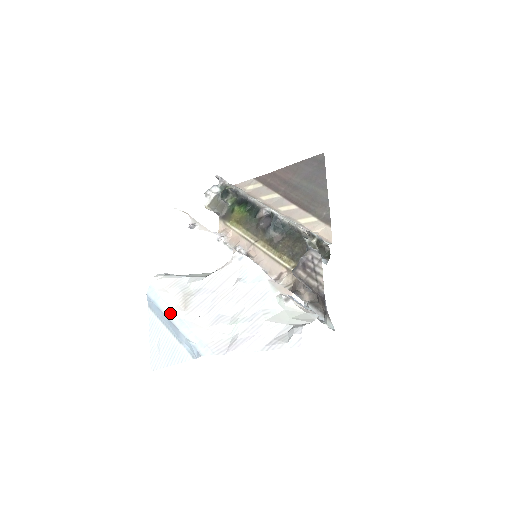
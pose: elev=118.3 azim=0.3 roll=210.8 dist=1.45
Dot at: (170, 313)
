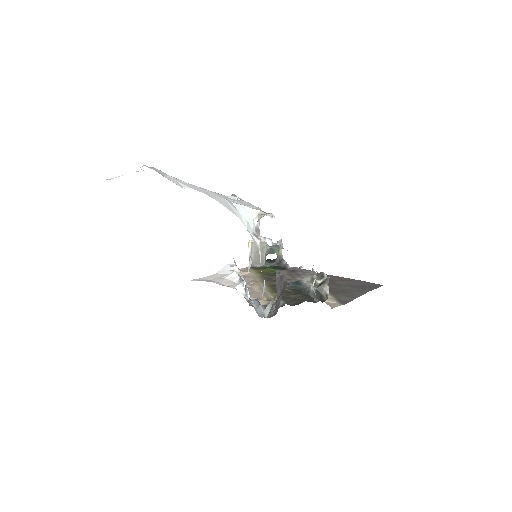
Dot at: occluded
